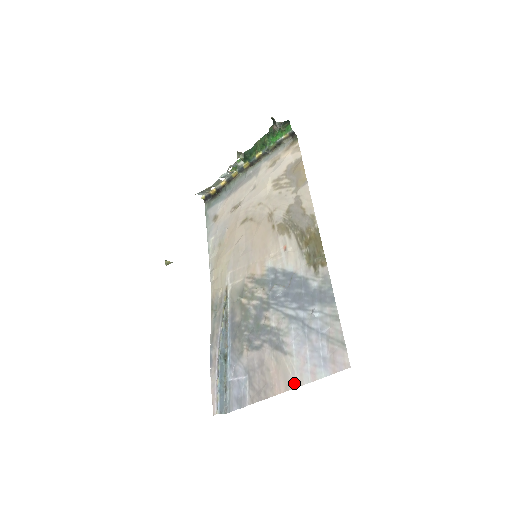
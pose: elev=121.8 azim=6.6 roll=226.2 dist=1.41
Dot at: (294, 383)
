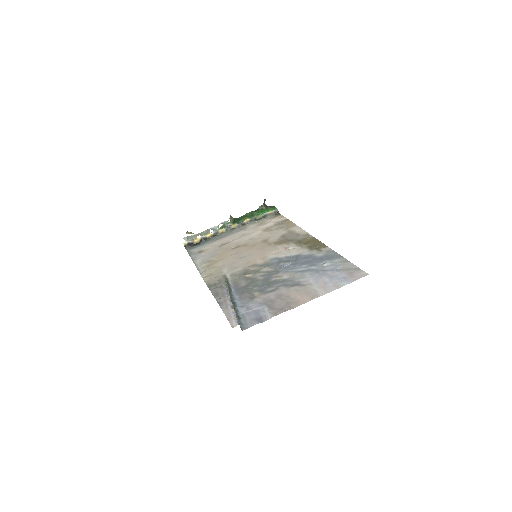
Dot at: (319, 294)
